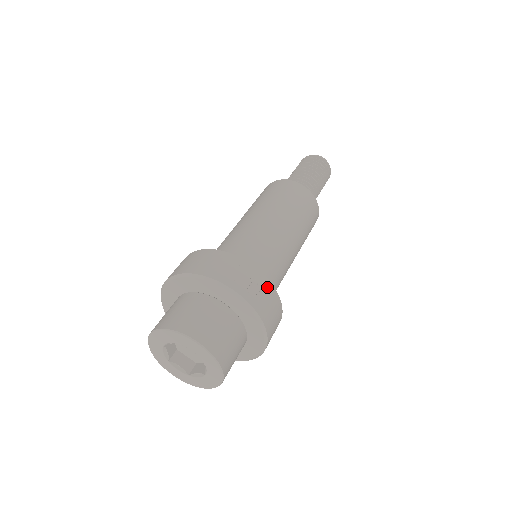
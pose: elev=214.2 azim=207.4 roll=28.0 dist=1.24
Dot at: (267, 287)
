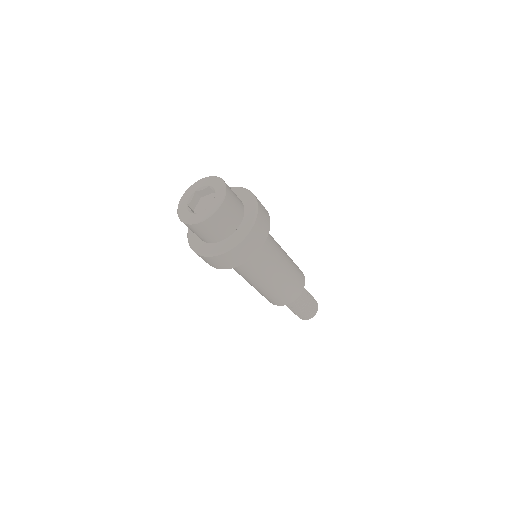
Dot at: (268, 216)
